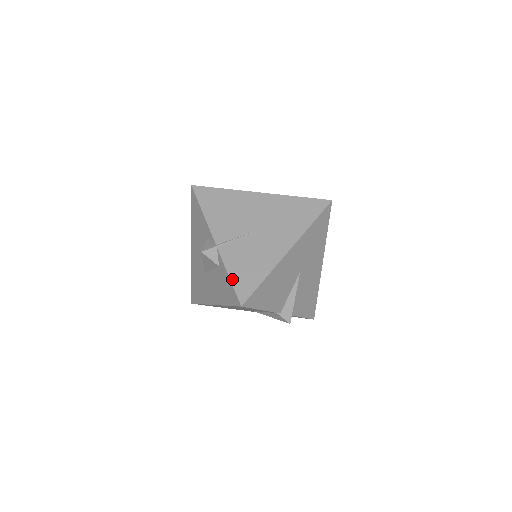
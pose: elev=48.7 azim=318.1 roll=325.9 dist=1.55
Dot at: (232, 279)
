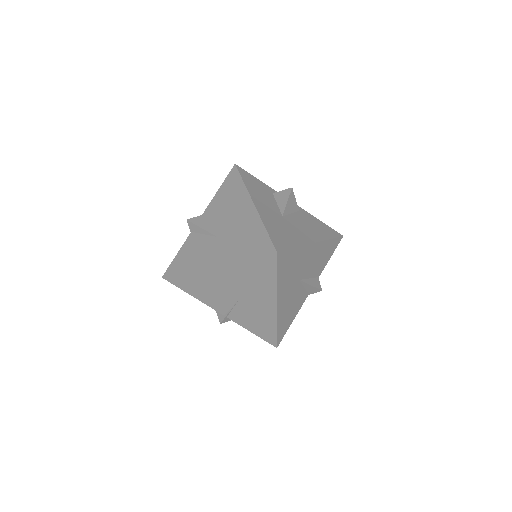
Dot at: (256, 334)
